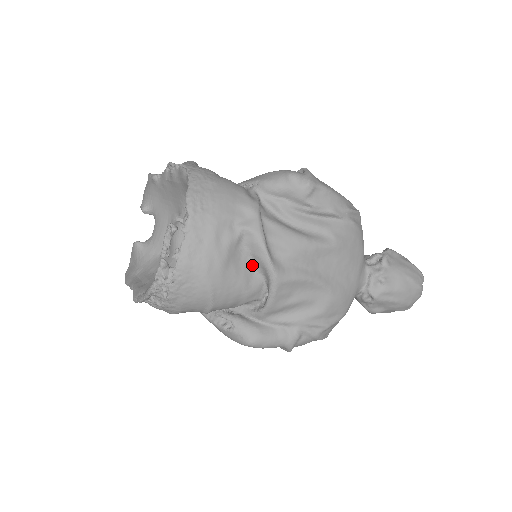
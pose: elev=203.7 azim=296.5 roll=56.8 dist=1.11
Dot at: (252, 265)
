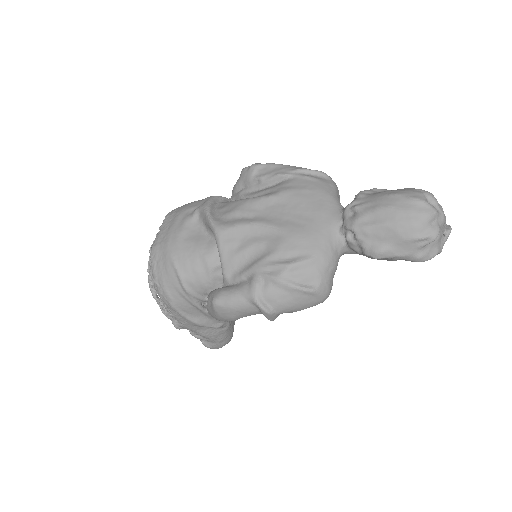
Dot at: (208, 234)
